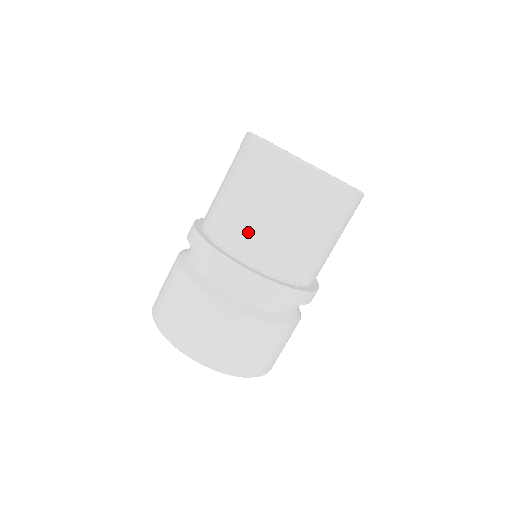
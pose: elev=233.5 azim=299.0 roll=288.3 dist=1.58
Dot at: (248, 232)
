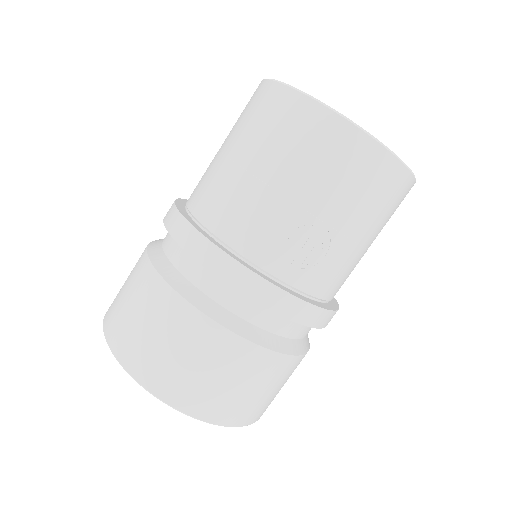
Dot at: (258, 217)
